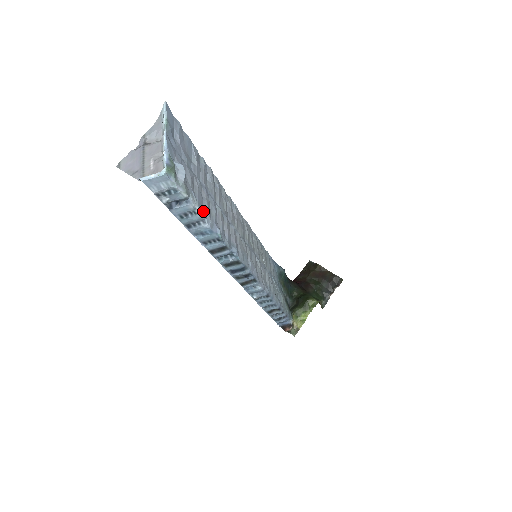
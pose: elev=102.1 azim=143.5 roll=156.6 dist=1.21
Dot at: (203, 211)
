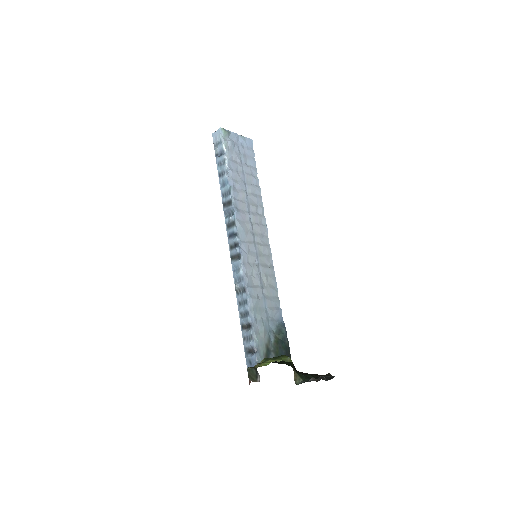
Dot at: (230, 168)
